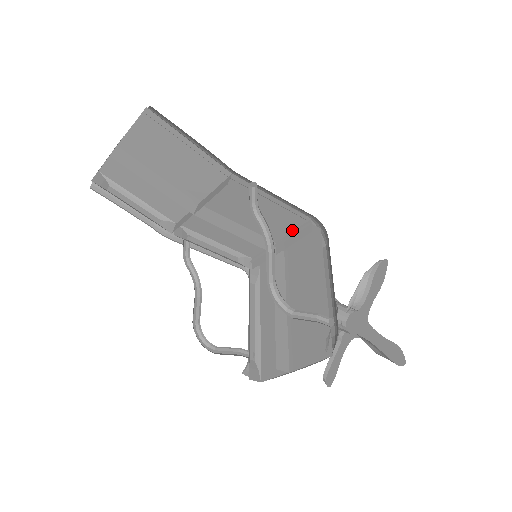
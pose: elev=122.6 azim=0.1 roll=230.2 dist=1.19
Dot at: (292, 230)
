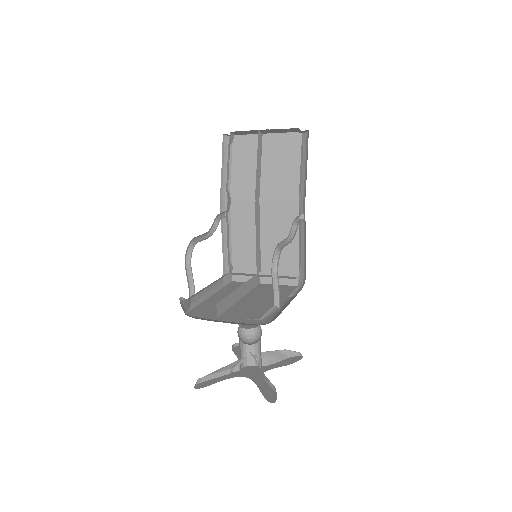
Dot at: (280, 273)
